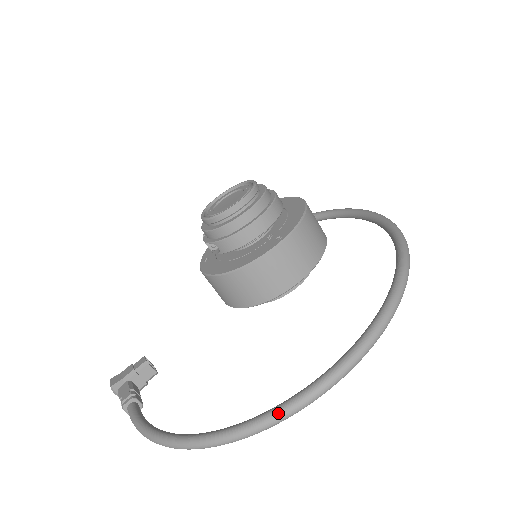
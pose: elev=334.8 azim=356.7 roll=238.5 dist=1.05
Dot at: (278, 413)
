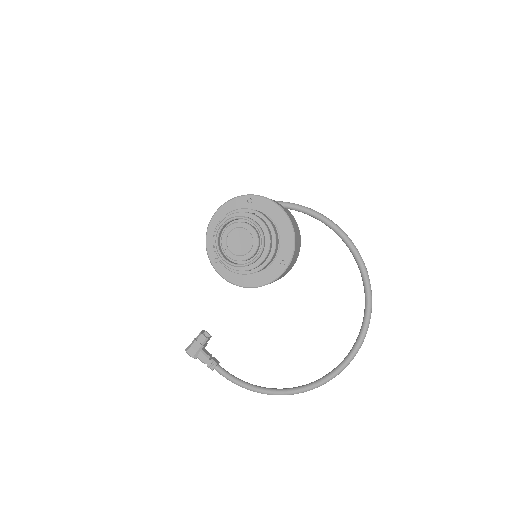
Dot at: (323, 384)
